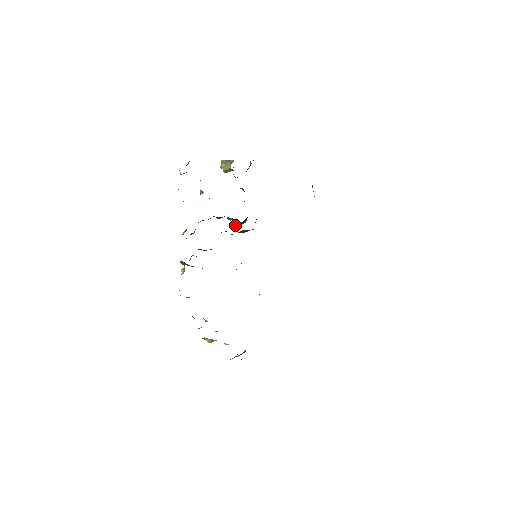
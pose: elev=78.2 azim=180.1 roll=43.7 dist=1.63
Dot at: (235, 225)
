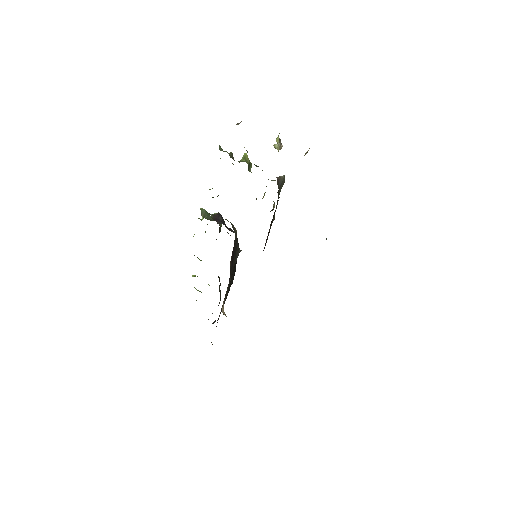
Dot at: occluded
